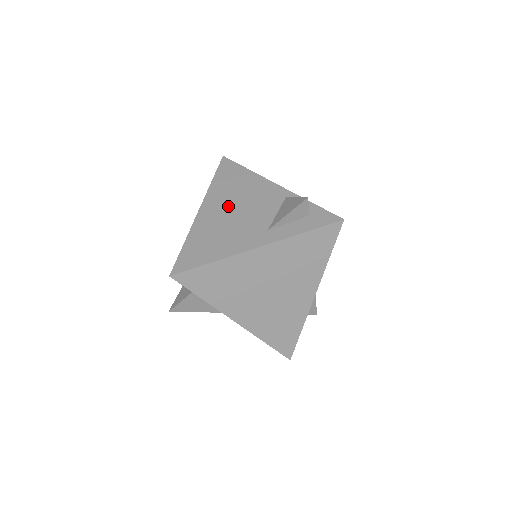
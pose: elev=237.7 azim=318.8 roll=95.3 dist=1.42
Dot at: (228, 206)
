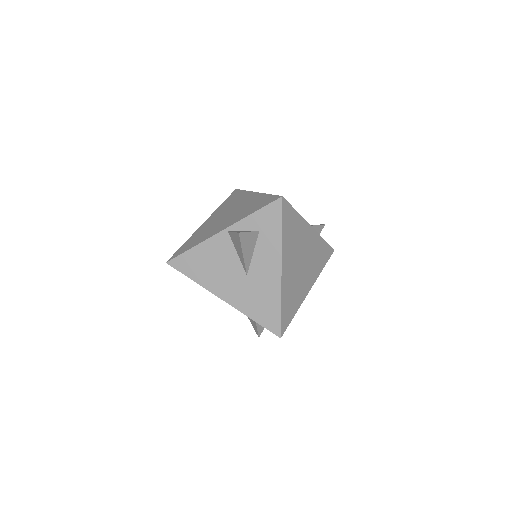
Dot at: occluded
